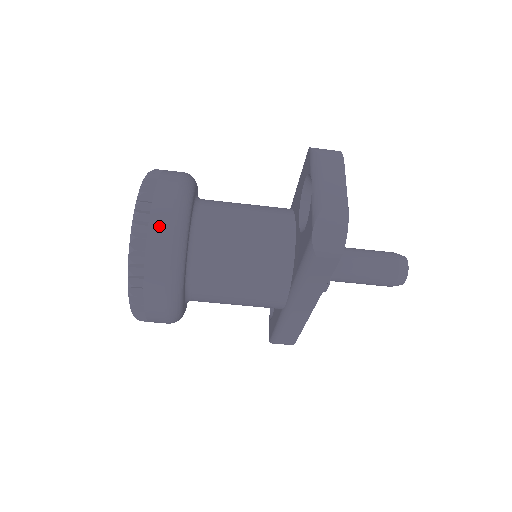
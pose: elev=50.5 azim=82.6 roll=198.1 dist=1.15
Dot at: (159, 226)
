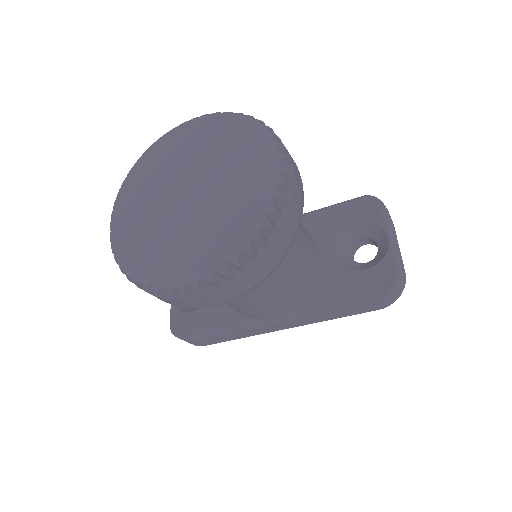
Dot at: (295, 210)
